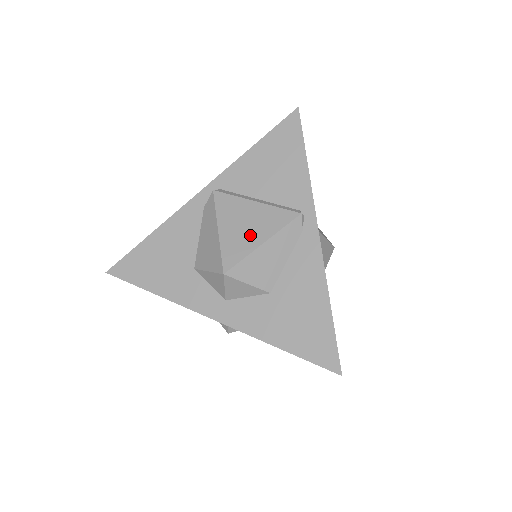
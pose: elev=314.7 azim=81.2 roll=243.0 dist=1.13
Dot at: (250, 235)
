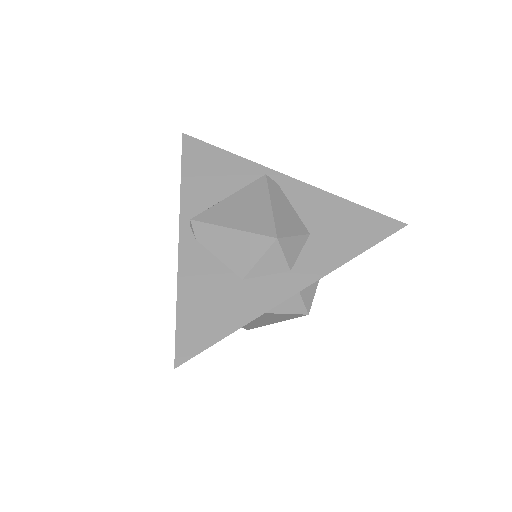
Dot at: (256, 209)
